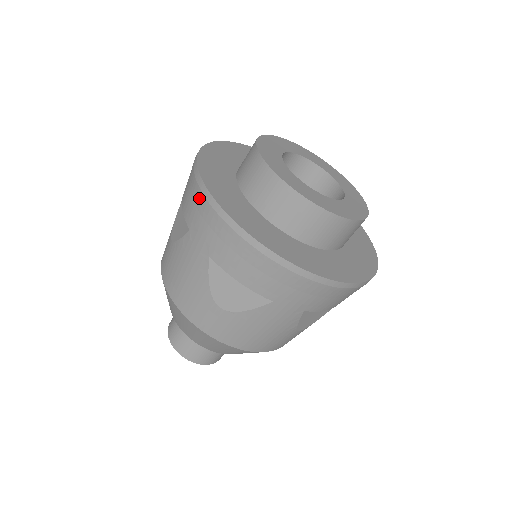
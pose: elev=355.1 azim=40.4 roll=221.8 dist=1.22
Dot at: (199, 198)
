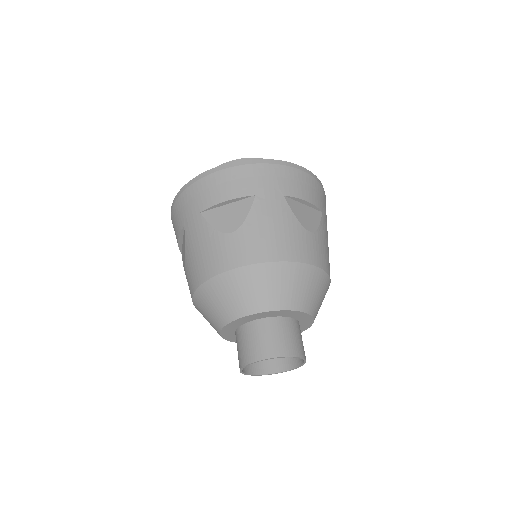
Dot at: (248, 170)
